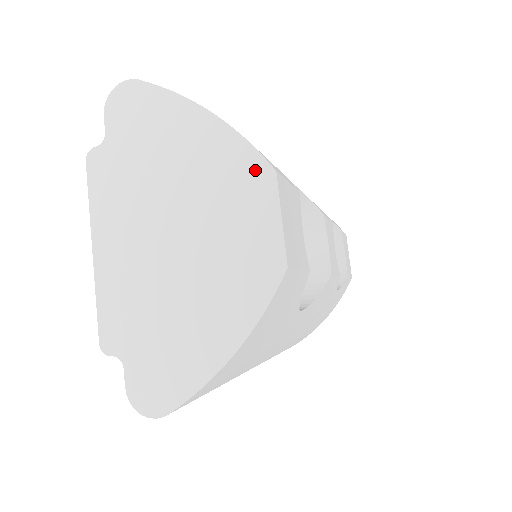
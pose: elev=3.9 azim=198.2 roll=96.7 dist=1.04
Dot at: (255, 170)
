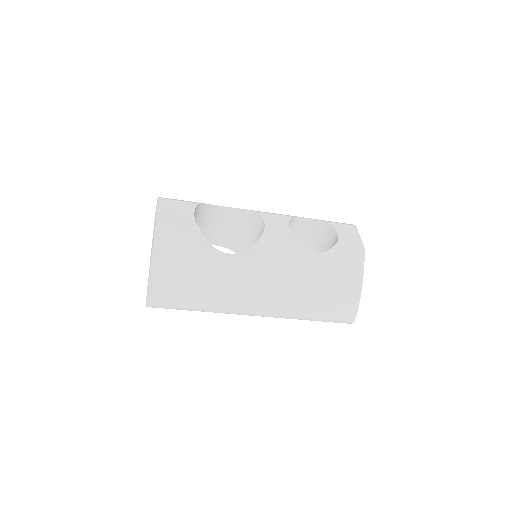
Dot at: occluded
